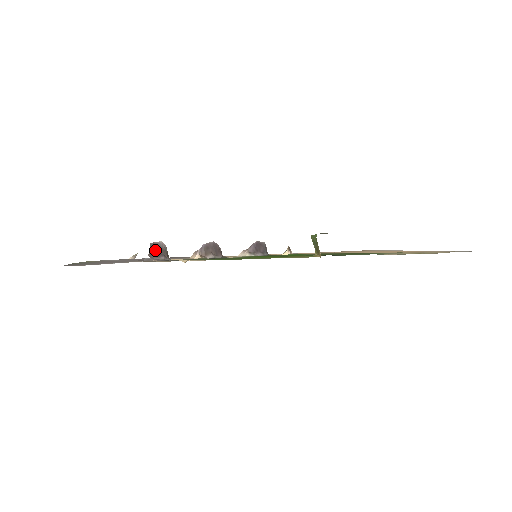
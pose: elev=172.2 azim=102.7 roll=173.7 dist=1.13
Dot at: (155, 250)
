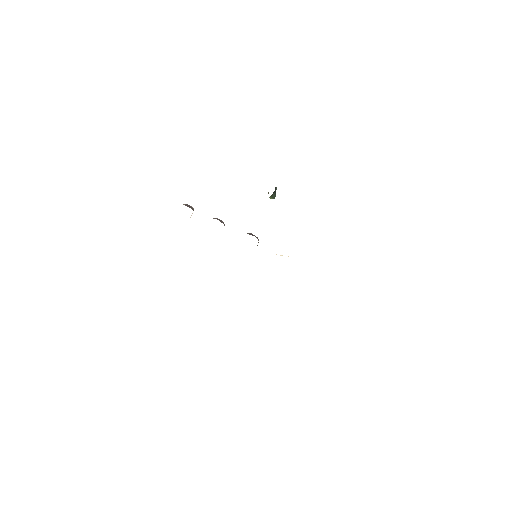
Dot at: (188, 206)
